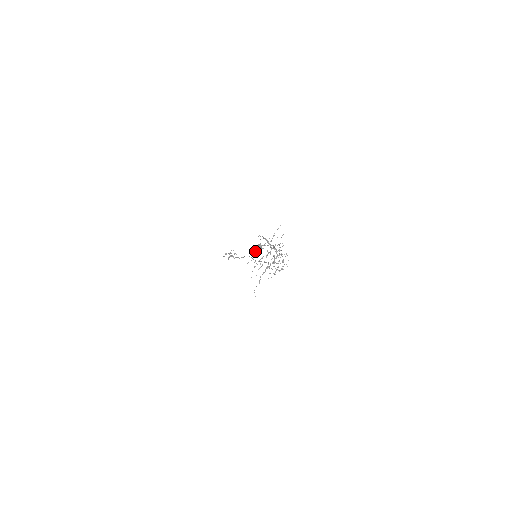
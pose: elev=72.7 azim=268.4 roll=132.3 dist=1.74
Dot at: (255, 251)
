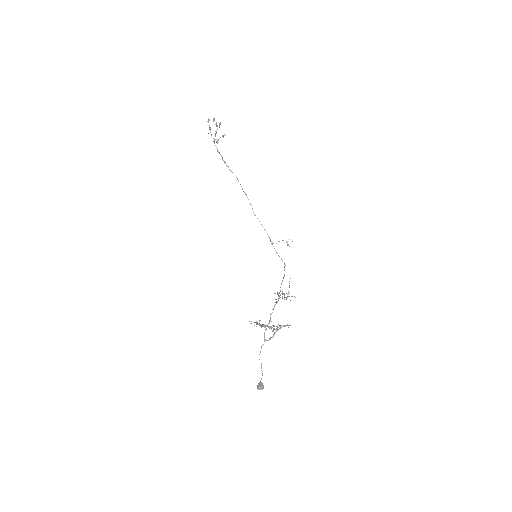
Dot at: (256, 323)
